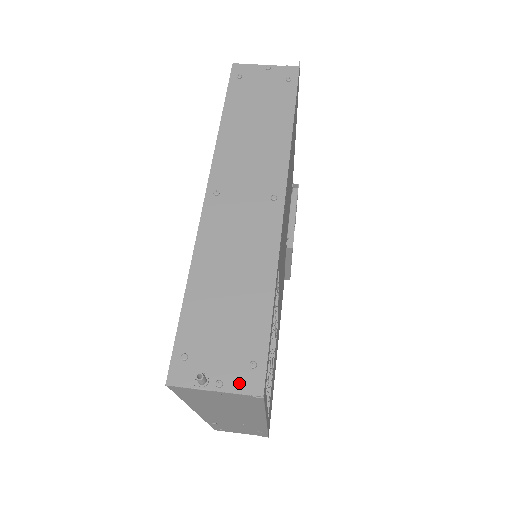
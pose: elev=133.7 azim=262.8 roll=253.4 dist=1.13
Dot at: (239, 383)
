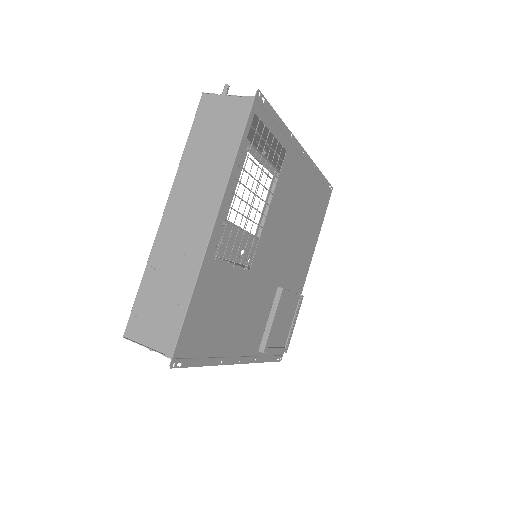
Dot at: occluded
